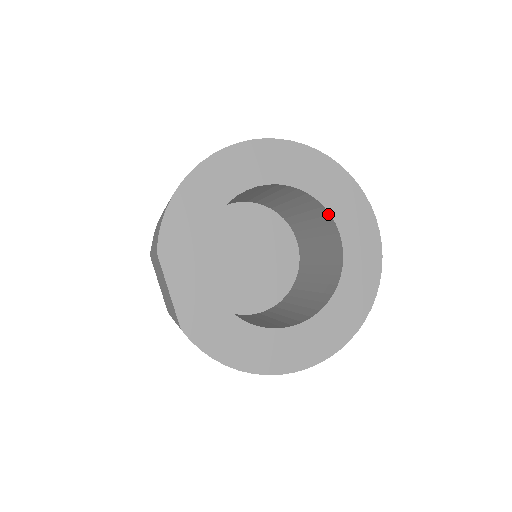
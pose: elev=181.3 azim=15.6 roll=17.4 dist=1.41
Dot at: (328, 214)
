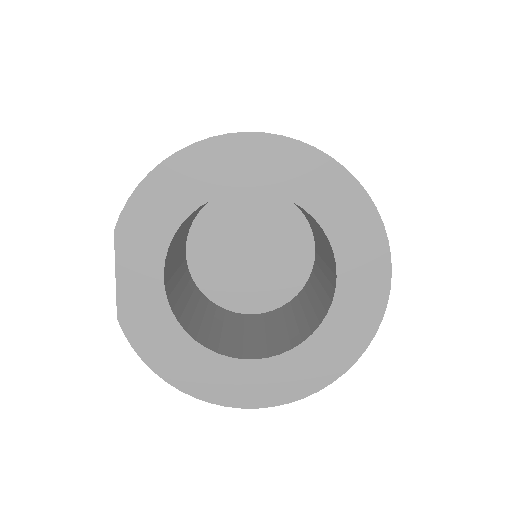
Dot at: (332, 249)
